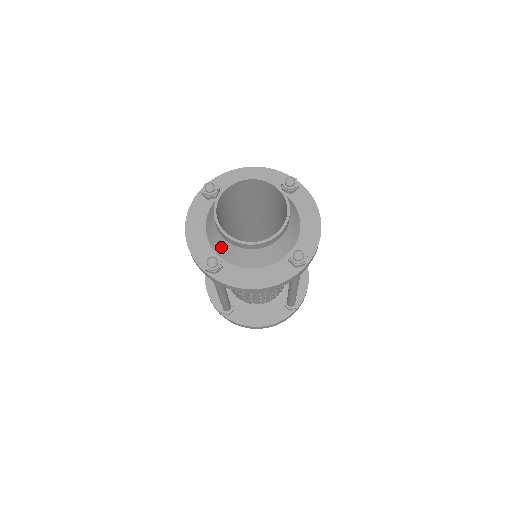
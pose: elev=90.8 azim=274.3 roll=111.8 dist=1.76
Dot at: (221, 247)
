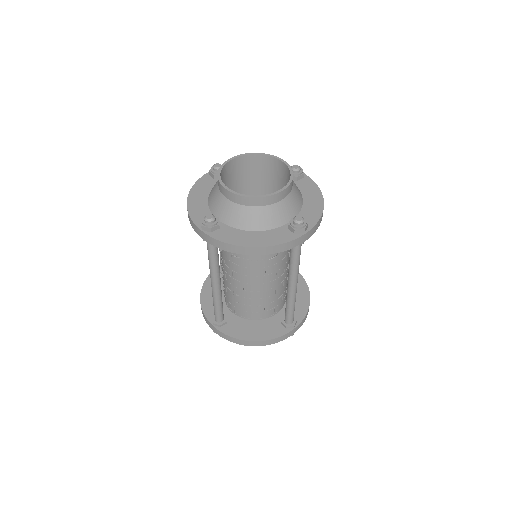
Dot at: (221, 208)
